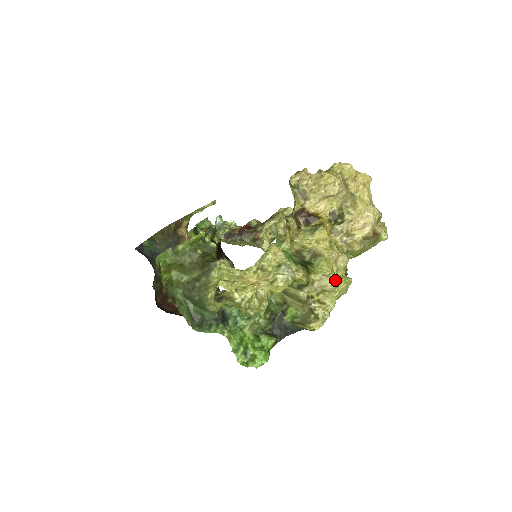
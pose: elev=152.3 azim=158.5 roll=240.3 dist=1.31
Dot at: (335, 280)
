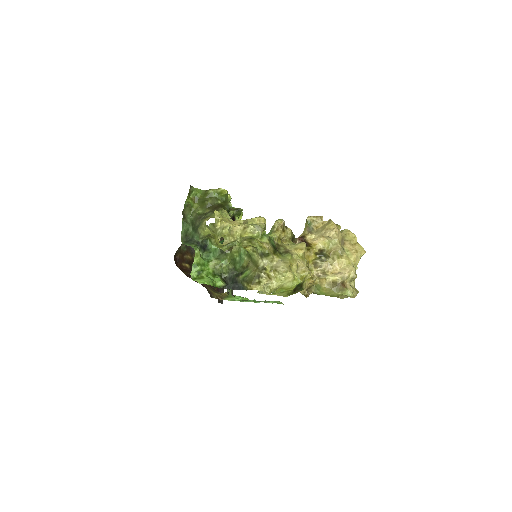
Dot at: (287, 266)
